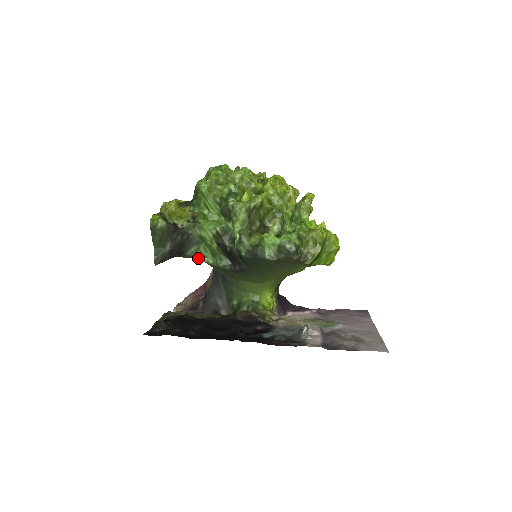
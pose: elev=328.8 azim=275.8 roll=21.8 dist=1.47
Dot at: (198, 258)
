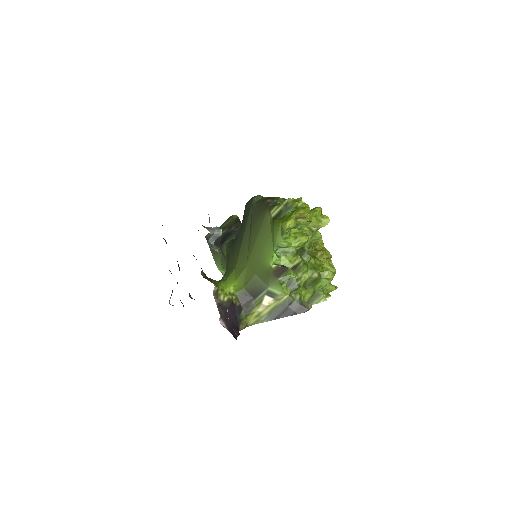
Dot at: occluded
